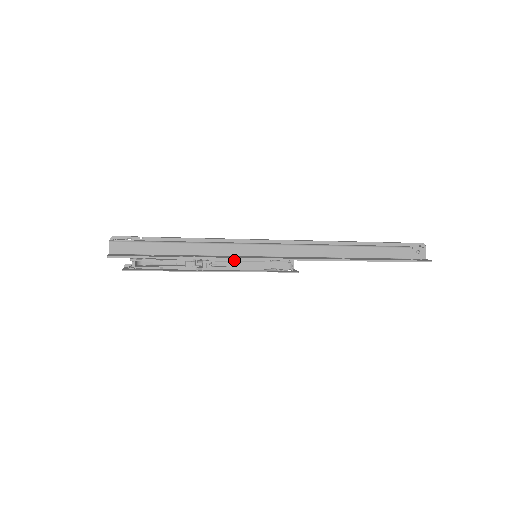
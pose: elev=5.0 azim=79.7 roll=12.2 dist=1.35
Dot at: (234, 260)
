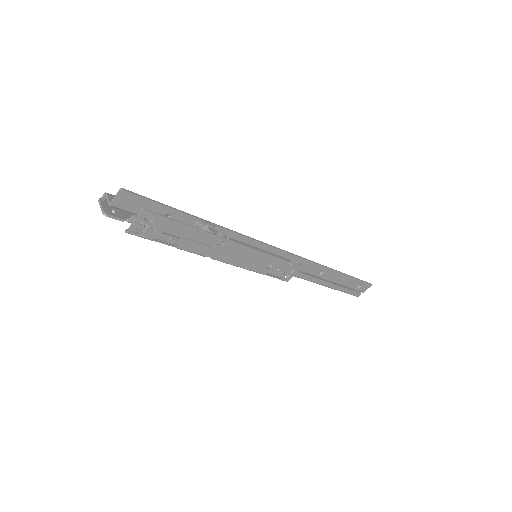
Dot at: occluded
